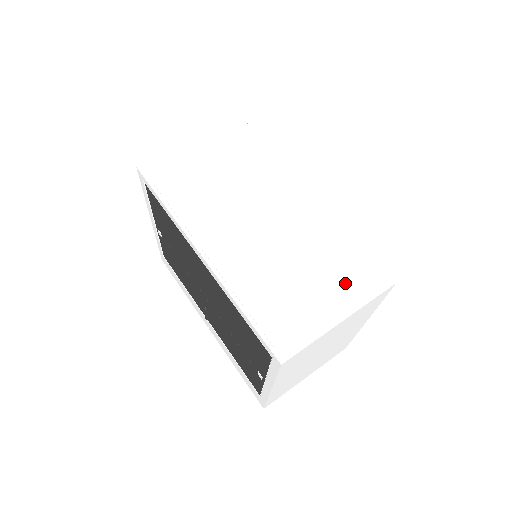
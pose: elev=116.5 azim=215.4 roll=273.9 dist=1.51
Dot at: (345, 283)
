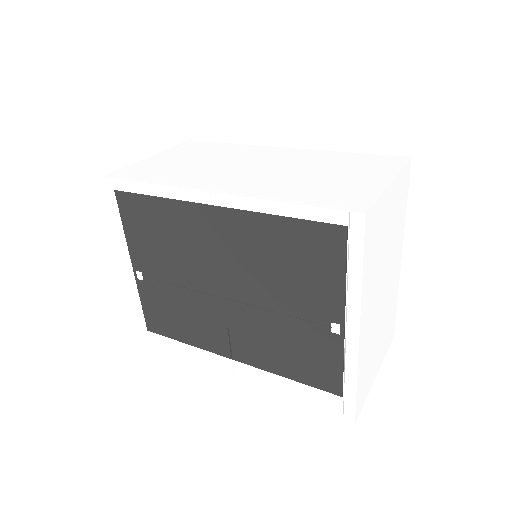
Dot at: (368, 168)
